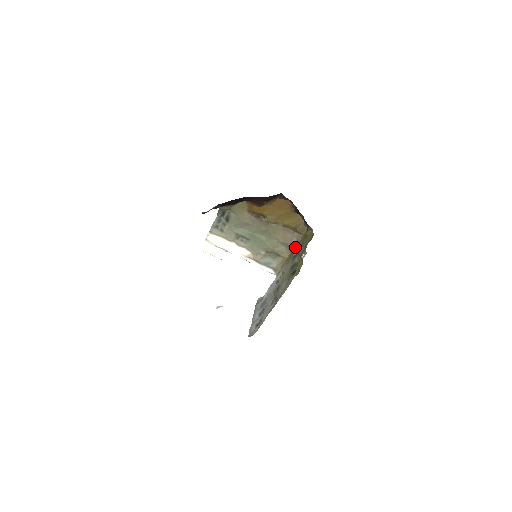
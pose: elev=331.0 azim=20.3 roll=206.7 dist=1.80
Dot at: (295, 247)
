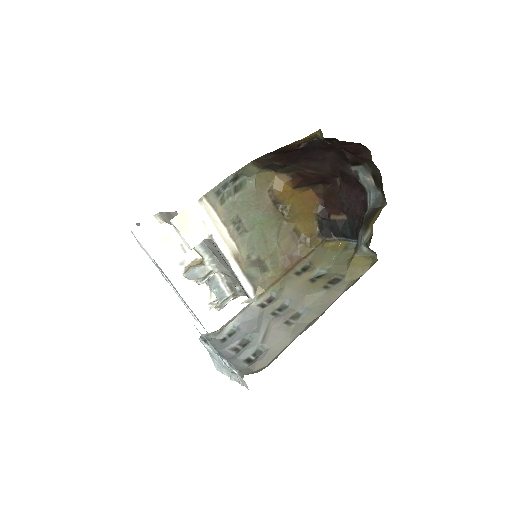
Dot at: (297, 262)
